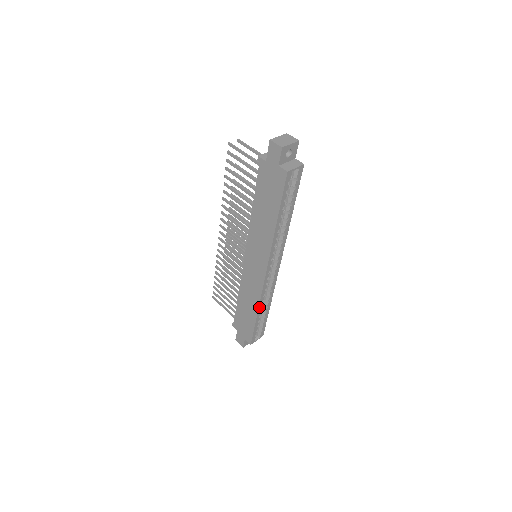
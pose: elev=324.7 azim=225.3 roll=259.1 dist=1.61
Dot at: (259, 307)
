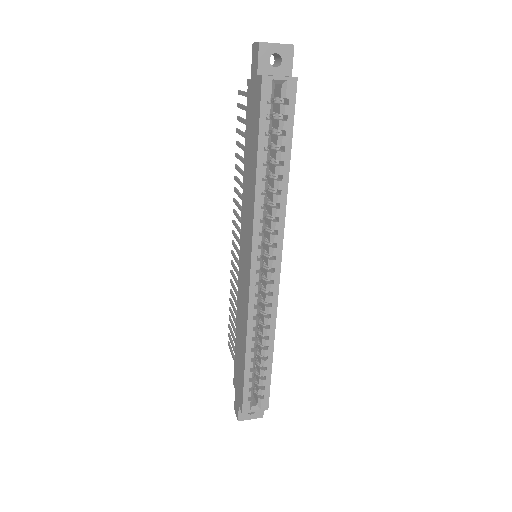
Dot at: (248, 338)
